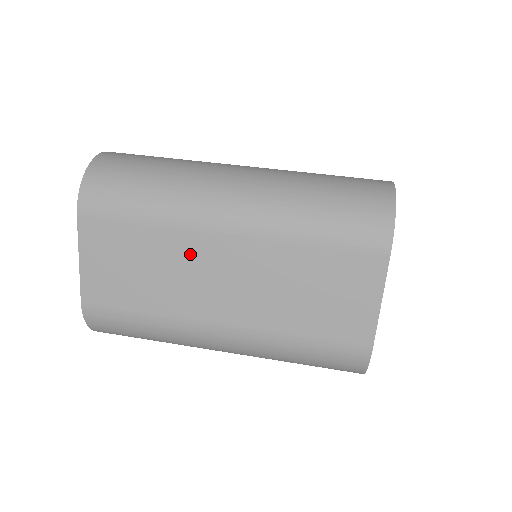
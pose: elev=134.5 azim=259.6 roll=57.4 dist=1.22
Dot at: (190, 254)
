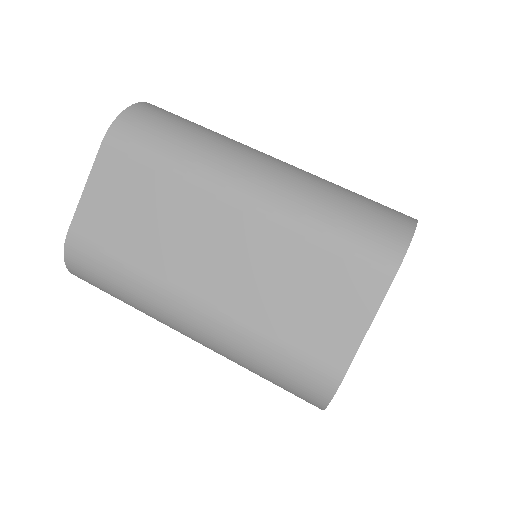
Dot at: (194, 215)
